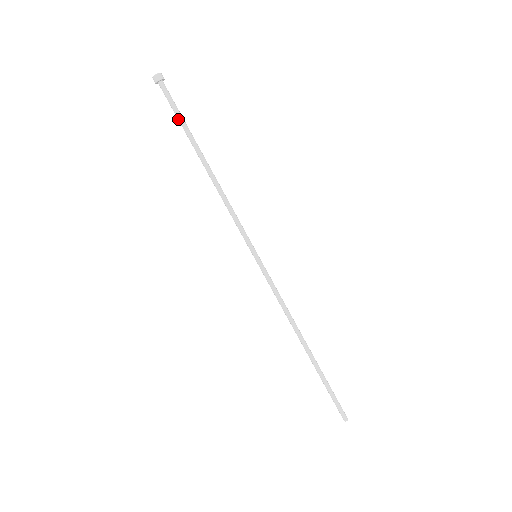
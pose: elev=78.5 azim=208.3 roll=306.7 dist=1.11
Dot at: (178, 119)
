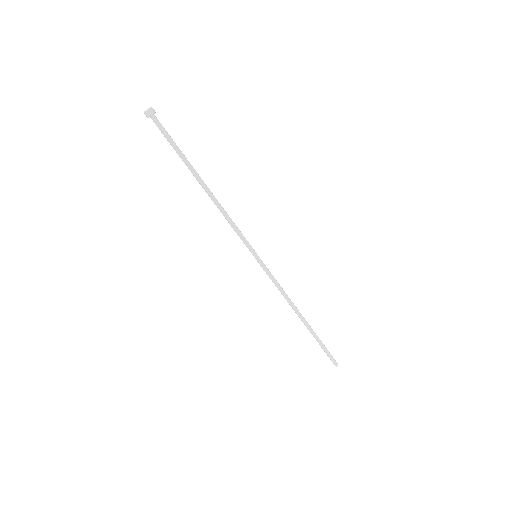
Dot at: (174, 149)
